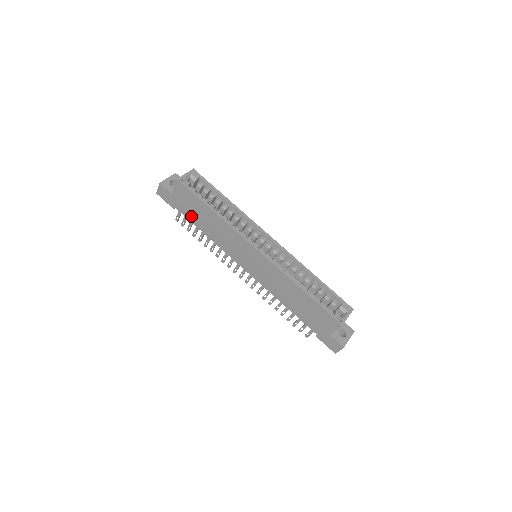
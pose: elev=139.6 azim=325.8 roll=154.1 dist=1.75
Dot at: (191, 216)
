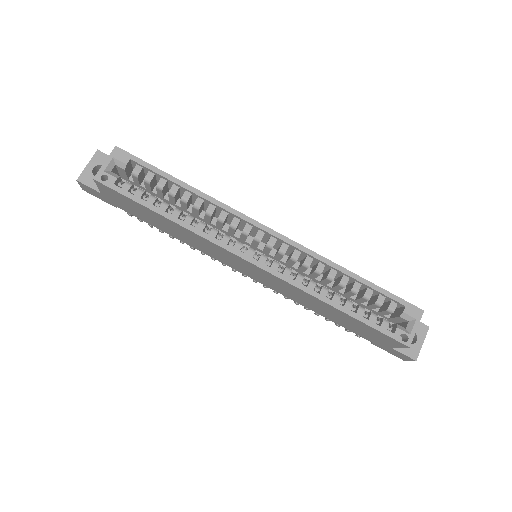
Dot at: (142, 218)
